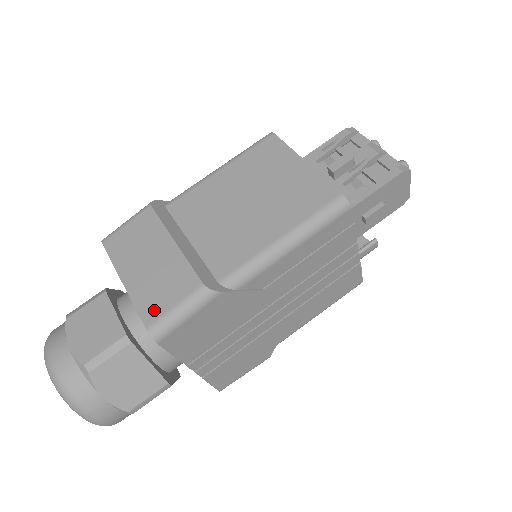
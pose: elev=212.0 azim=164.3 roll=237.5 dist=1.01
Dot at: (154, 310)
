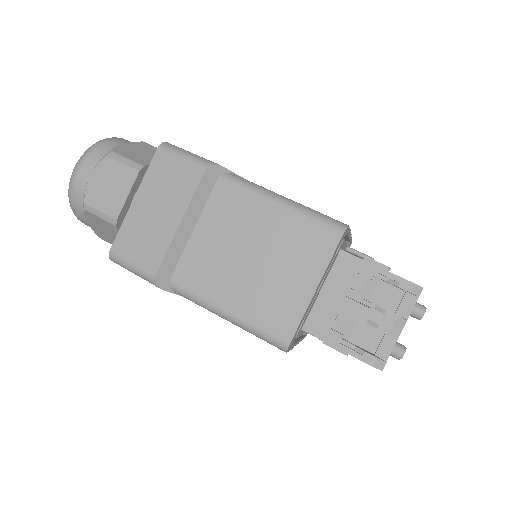
Dot at: (124, 247)
